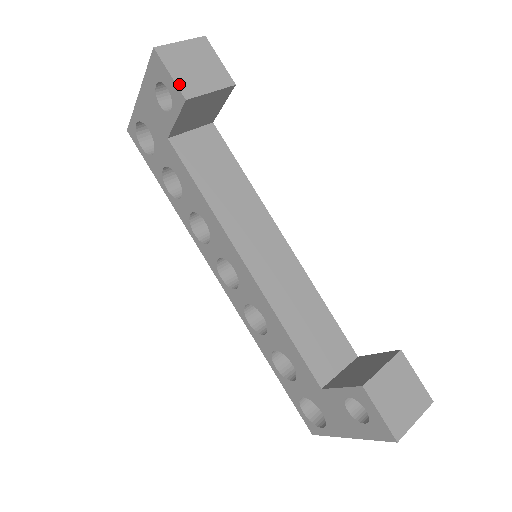
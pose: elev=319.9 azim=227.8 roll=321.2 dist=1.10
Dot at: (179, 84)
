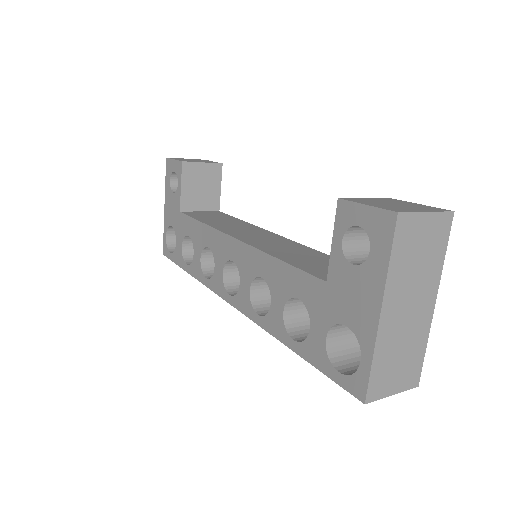
Dot at: (179, 160)
